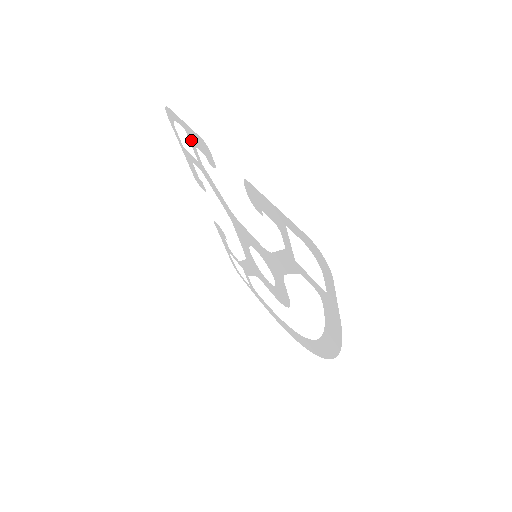
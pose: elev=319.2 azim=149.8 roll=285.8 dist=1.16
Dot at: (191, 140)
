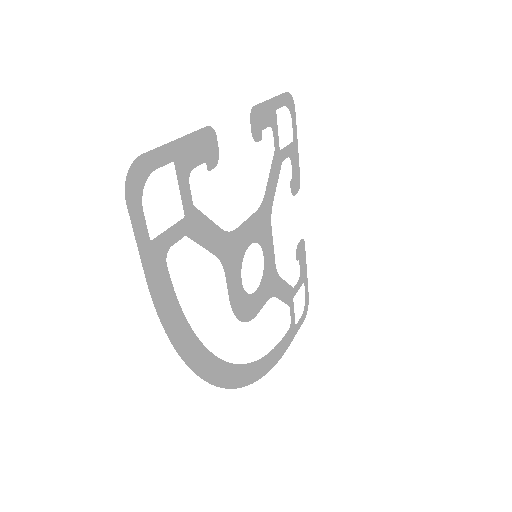
Dot at: (274, 120)
